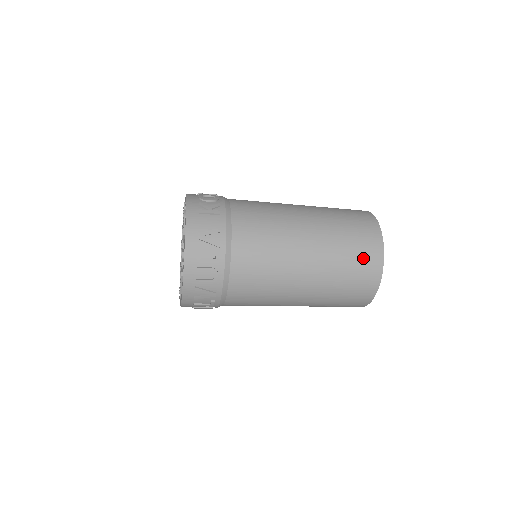
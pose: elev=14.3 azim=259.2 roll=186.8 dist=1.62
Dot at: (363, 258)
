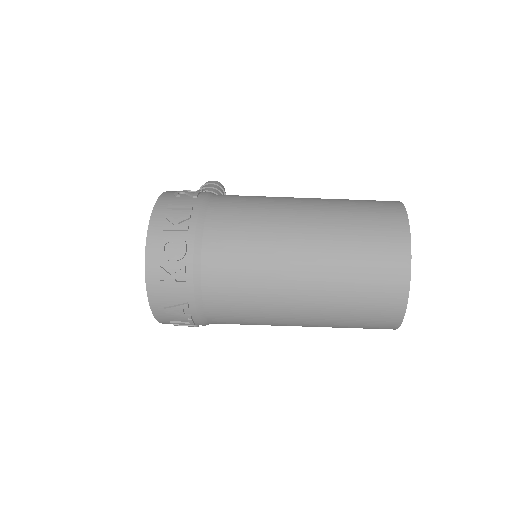
Dot at: (372, 323)
